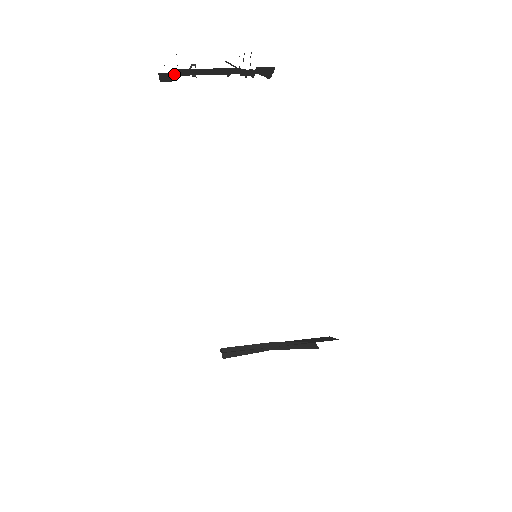
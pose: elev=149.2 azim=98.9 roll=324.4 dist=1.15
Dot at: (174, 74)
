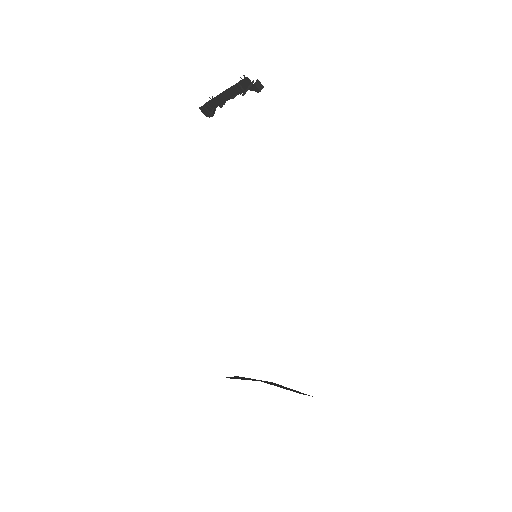
Dot at: (208, 107)
